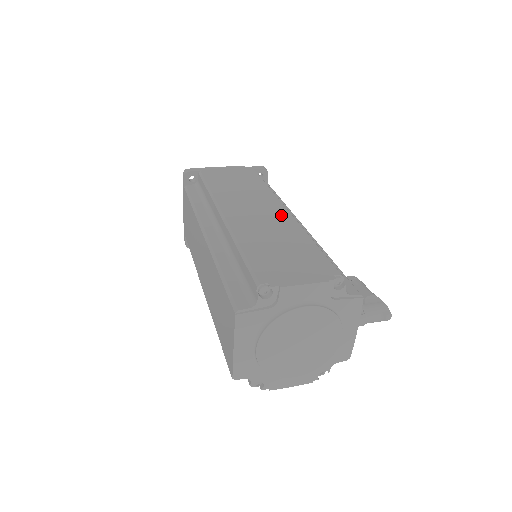
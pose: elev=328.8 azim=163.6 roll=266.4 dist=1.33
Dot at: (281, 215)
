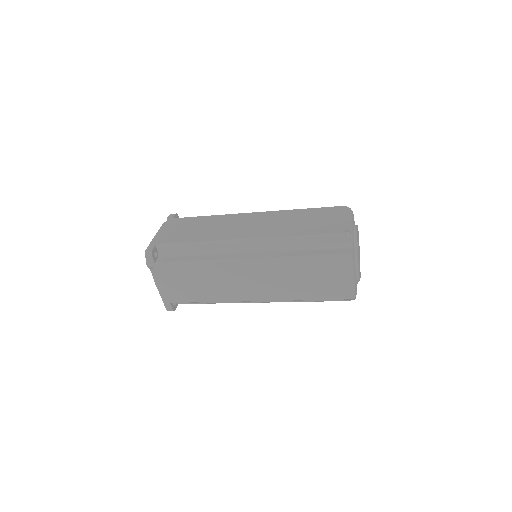
Dot at: (262, 215)
